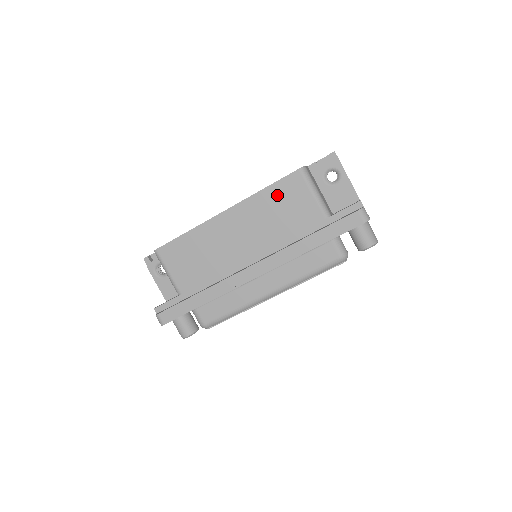
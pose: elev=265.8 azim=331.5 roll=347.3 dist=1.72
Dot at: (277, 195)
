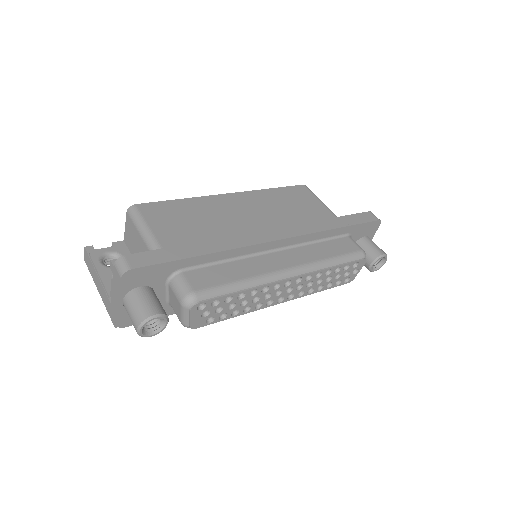
Dot at: (286, 195)
